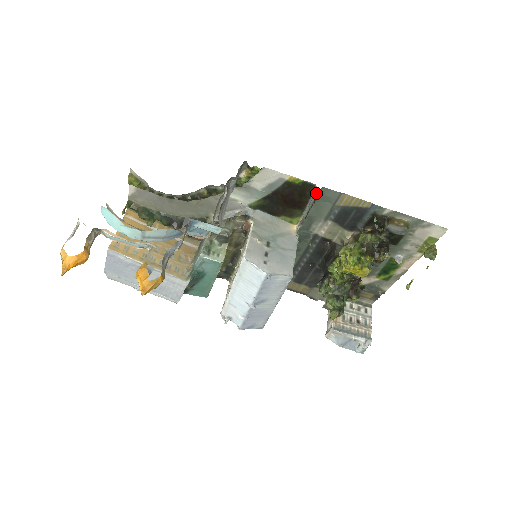
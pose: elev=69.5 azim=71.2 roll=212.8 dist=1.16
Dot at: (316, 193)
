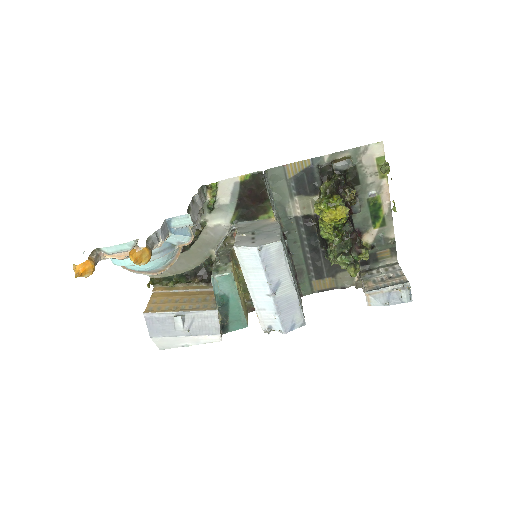
Dot at: occluded
